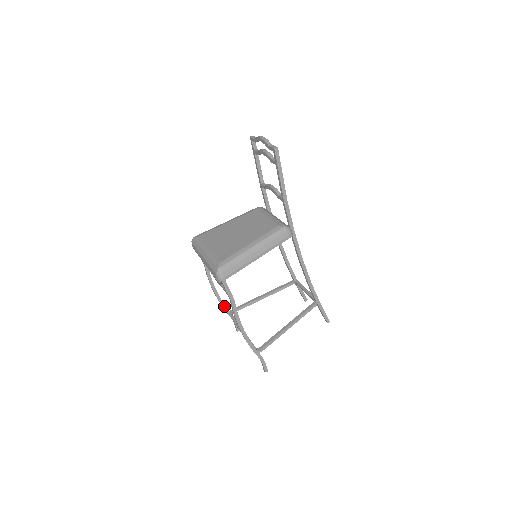
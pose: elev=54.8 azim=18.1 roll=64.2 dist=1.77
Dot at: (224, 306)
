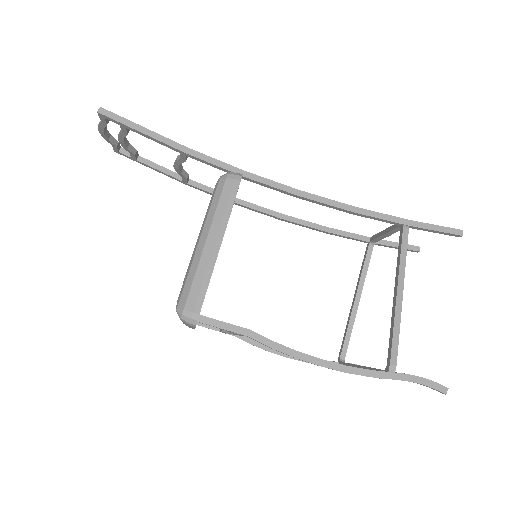
Dot at: occluded
